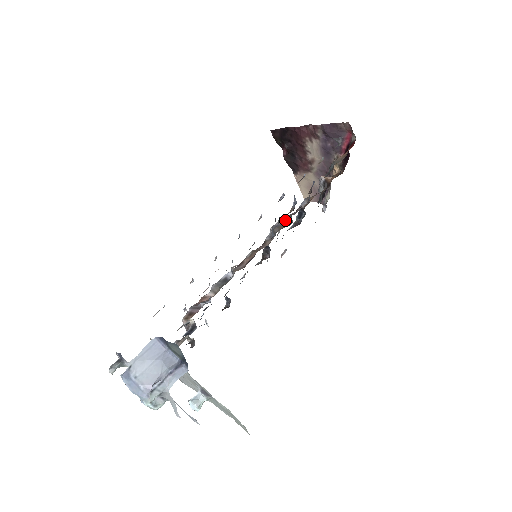
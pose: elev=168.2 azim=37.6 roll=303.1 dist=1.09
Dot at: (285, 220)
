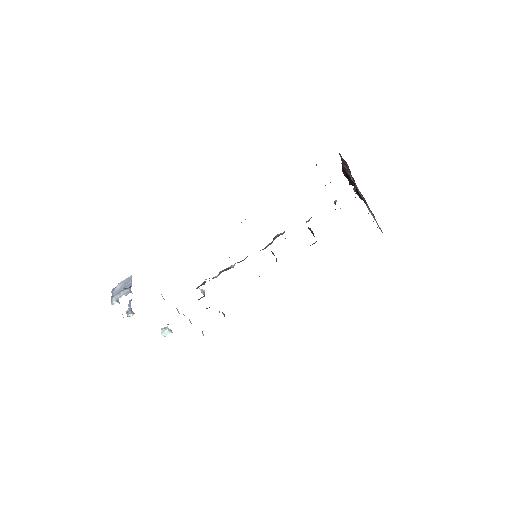
Dot at: (284, 232)
